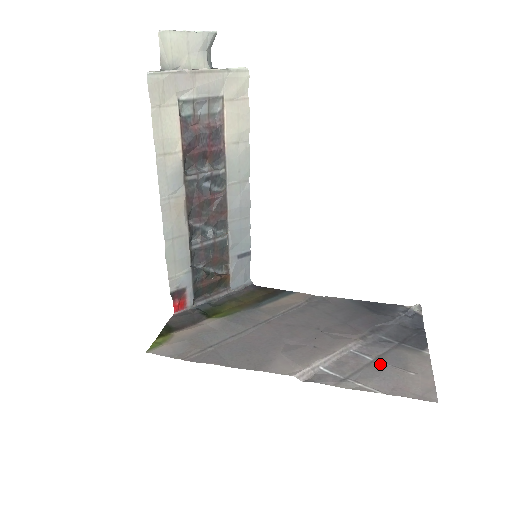
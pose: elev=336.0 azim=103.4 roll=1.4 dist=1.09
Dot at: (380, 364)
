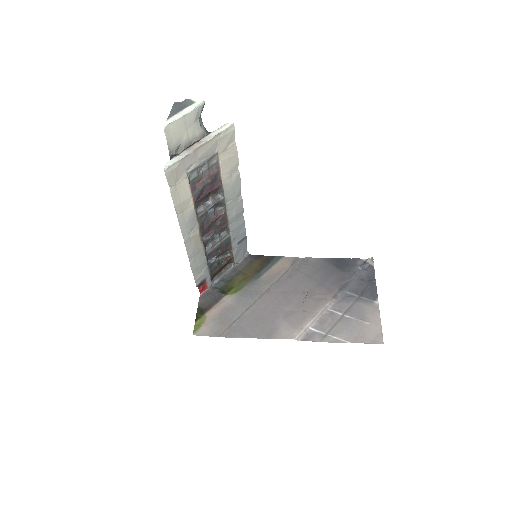
Dot at: (347, 318)
